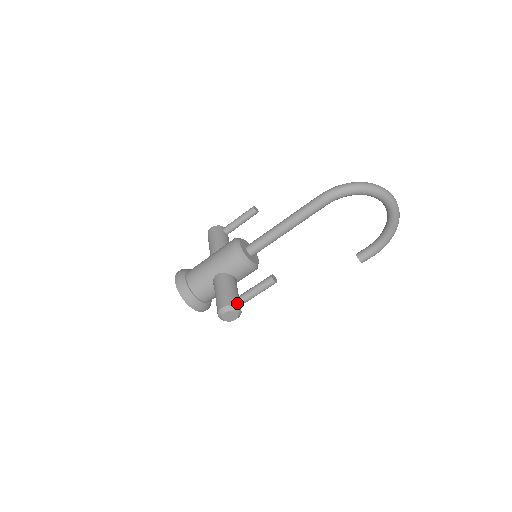
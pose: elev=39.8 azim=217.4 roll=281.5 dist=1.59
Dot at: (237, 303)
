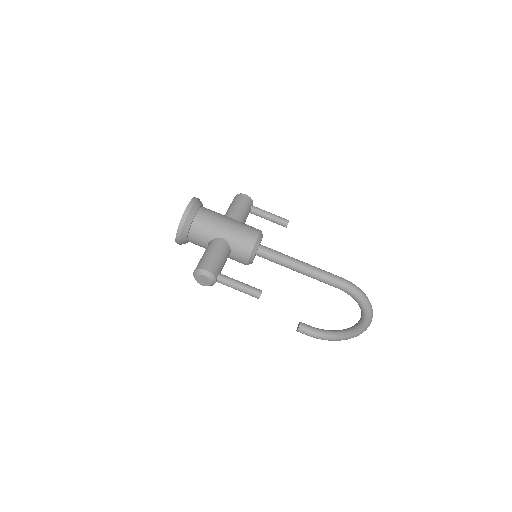
Dot at: (218, 278)
